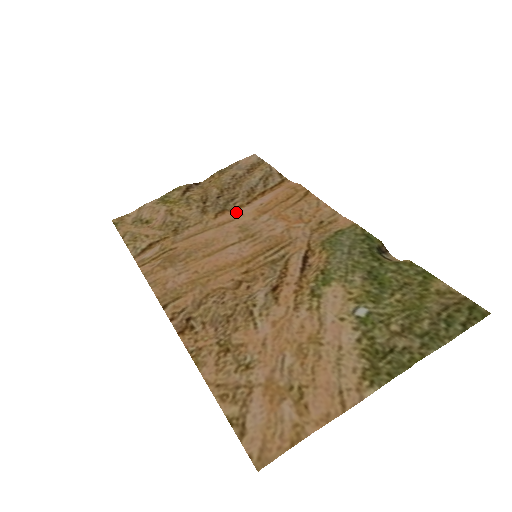
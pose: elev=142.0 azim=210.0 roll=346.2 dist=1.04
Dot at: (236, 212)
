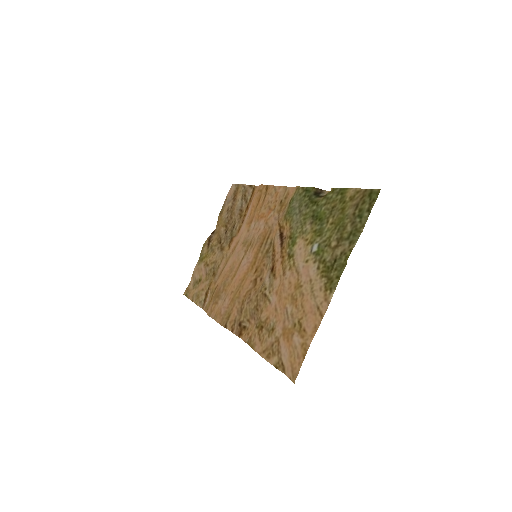
Dot at: (239, 234)
